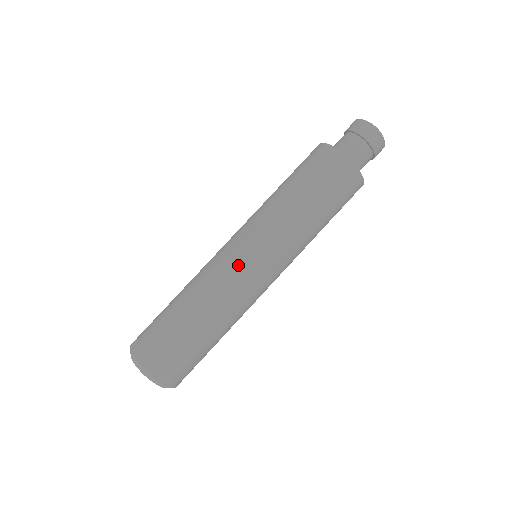
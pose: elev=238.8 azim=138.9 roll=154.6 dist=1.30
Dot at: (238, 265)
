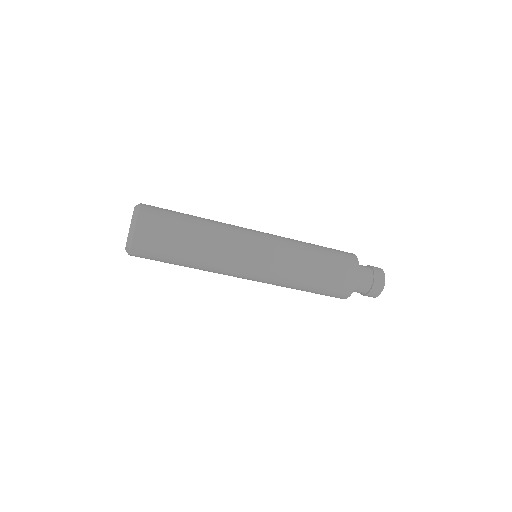
Dot at: (249, 230)
